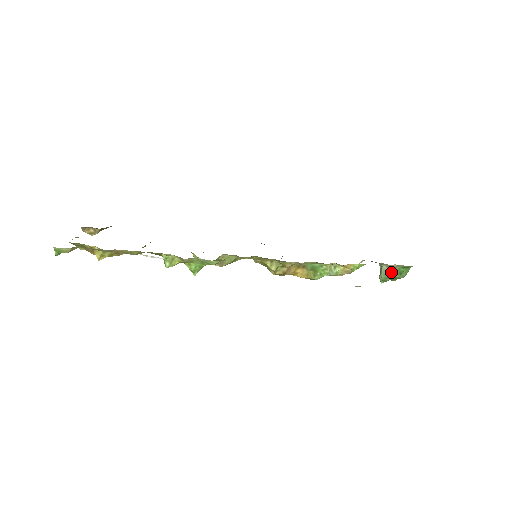
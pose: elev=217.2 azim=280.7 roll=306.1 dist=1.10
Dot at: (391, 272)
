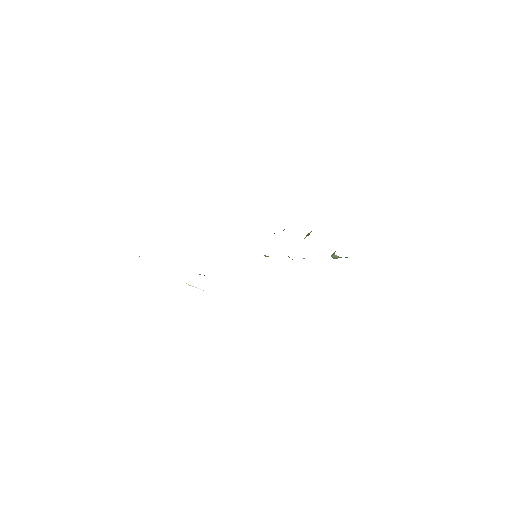
Dot at: (339, 257)
